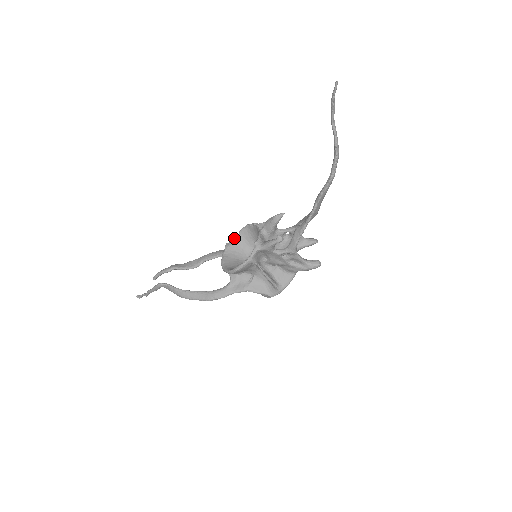
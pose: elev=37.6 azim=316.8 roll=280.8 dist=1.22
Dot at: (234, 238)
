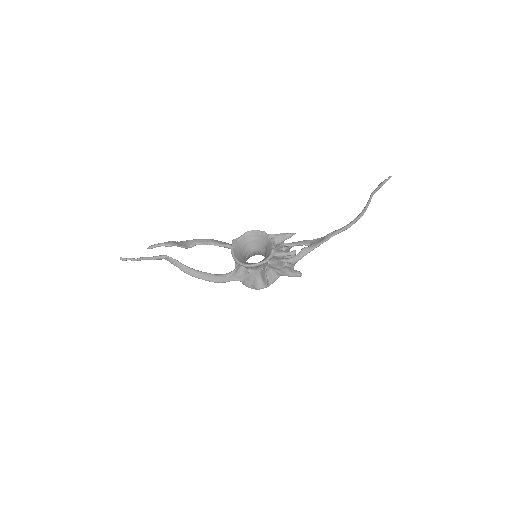
Dot at: (240, 236)
